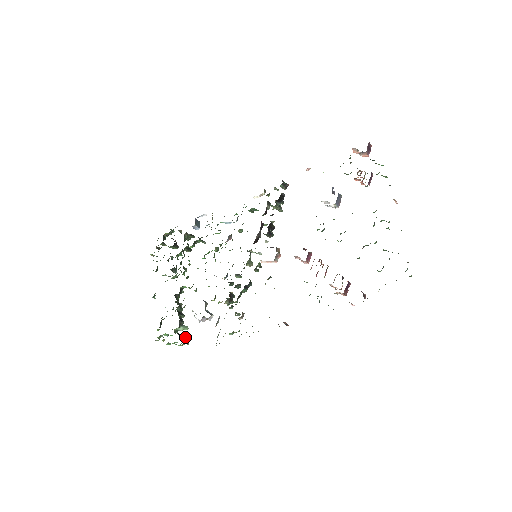
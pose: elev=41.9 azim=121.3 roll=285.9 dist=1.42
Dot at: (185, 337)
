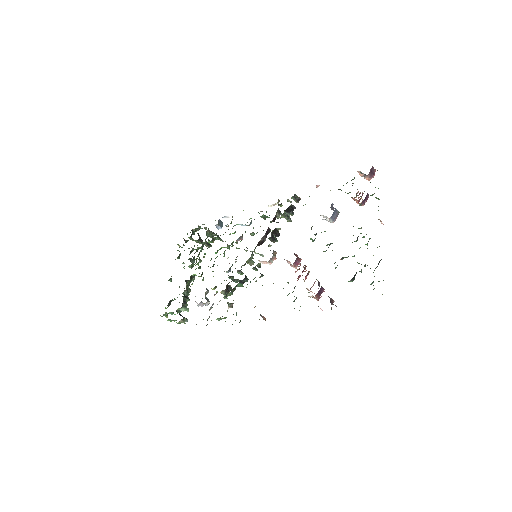
Dot at: (183, 317)
